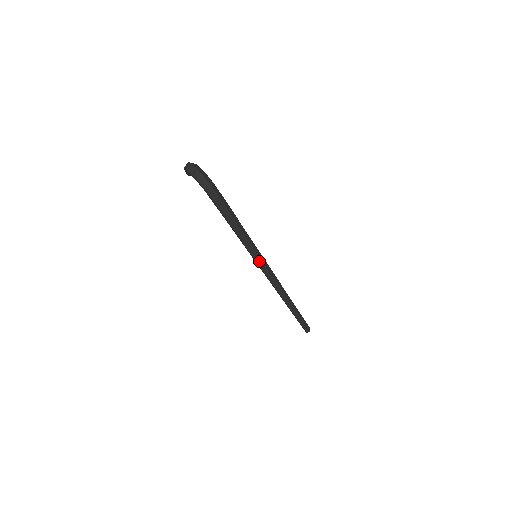
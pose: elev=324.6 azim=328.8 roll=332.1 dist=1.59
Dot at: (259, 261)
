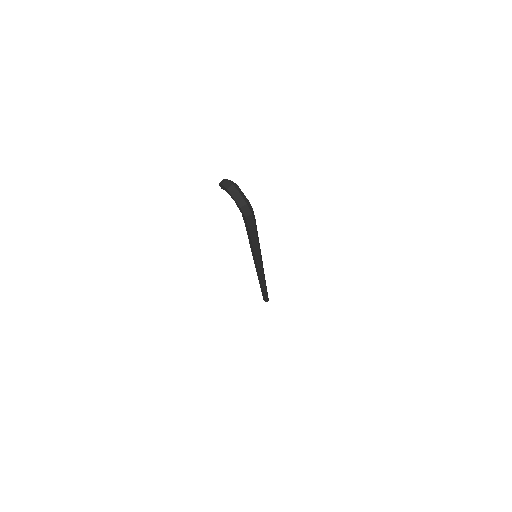
Dot at: (259, 262)
